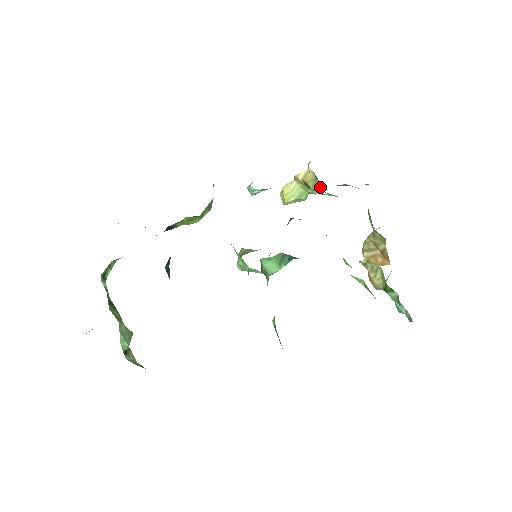
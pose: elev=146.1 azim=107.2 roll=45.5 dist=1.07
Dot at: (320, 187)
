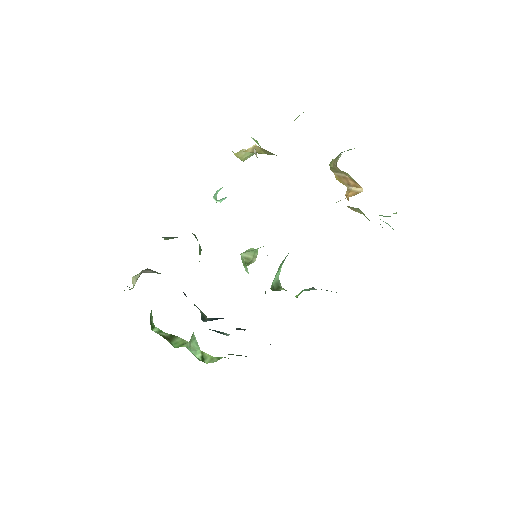
Dot at: (272, 154)
